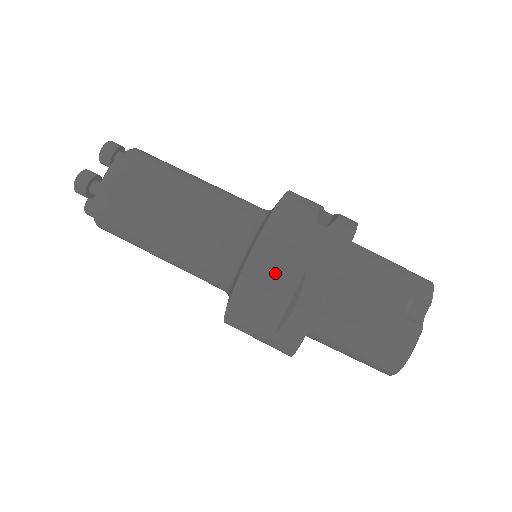
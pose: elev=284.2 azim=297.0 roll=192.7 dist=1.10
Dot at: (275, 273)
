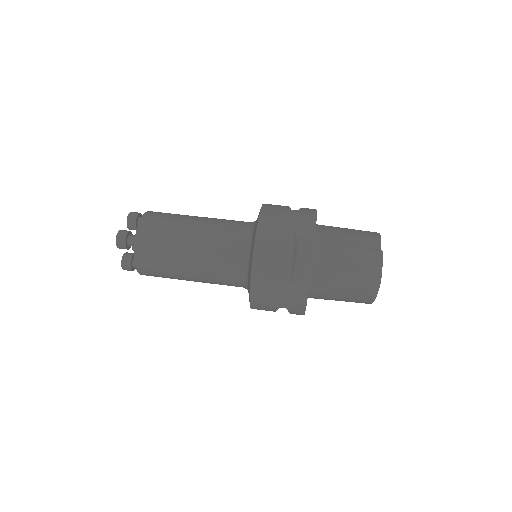
Dot at: (276, 241)
